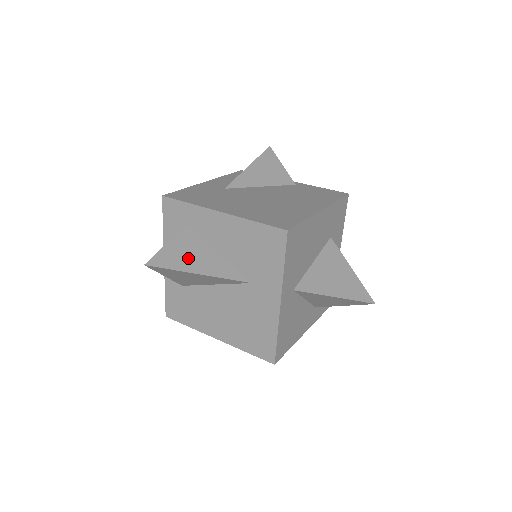
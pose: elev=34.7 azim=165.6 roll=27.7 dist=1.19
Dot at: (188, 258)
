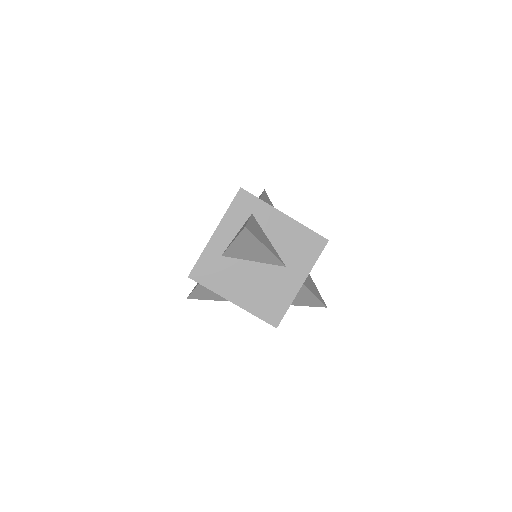
Dot at: (260, 235)
